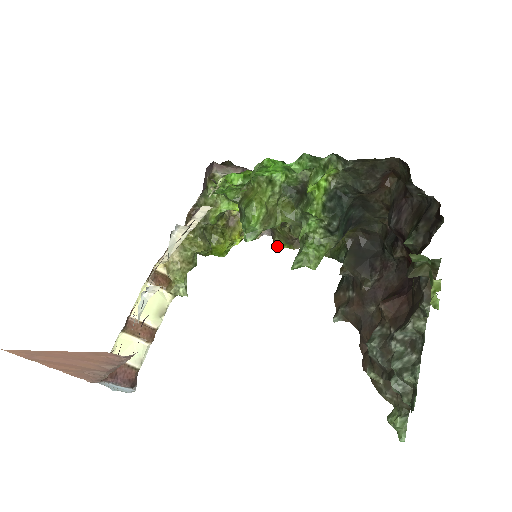
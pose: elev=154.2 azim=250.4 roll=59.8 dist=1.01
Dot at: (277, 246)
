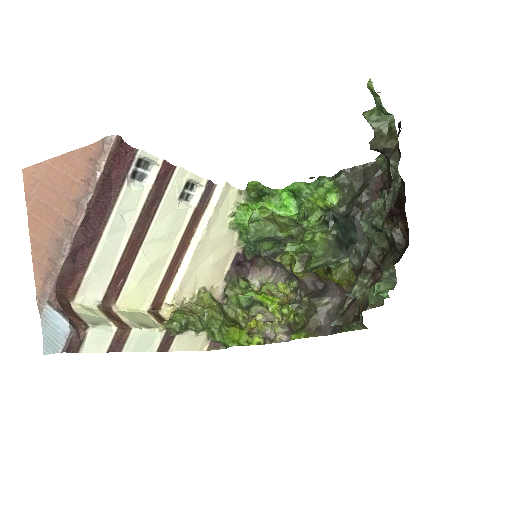
Dot at: (293, 338)
